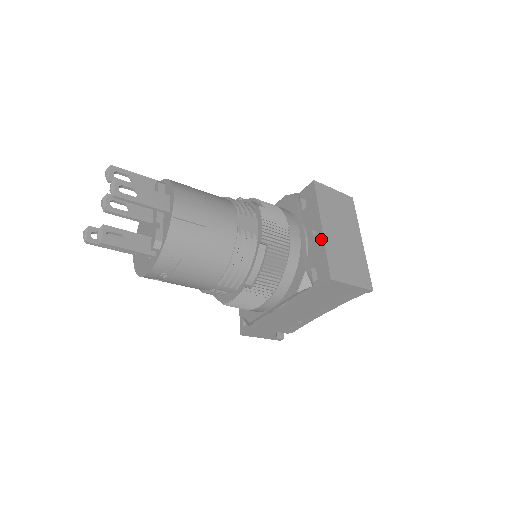
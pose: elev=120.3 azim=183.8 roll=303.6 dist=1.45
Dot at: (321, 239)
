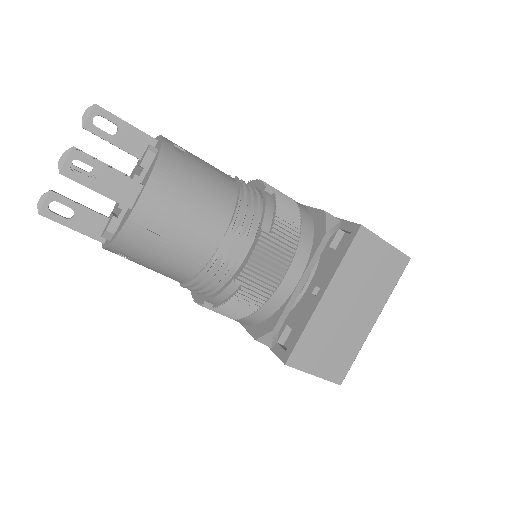
Dot at: (312, 309)
